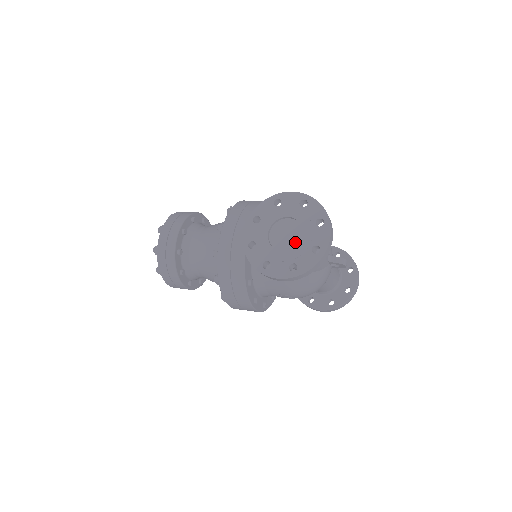
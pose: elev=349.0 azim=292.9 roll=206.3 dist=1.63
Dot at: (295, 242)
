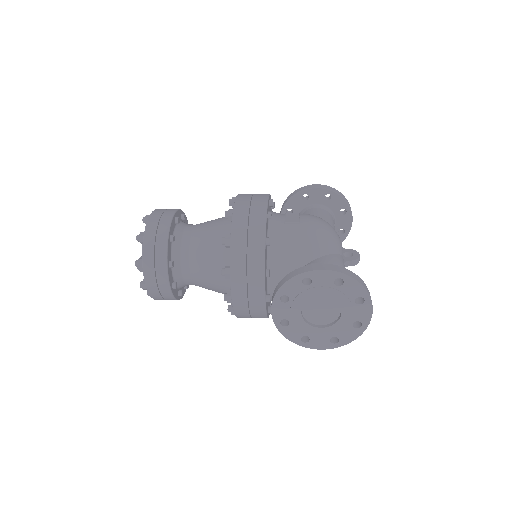
Dot at: (332, 316)
